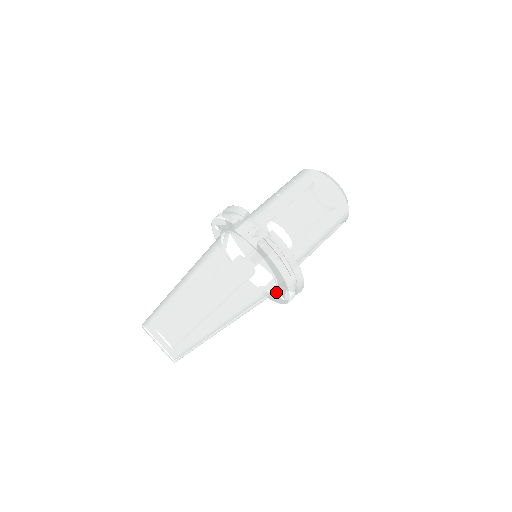
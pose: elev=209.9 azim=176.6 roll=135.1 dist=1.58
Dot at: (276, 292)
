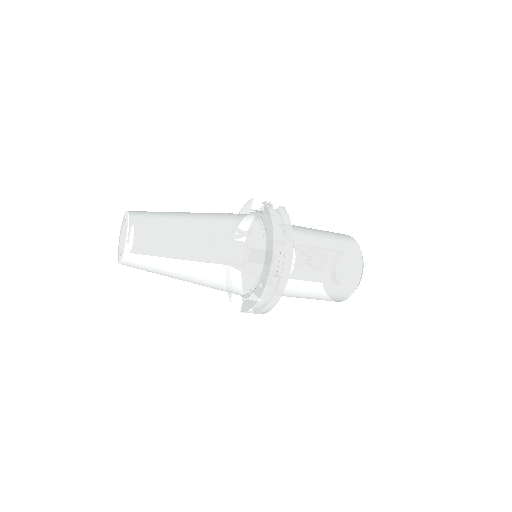
Dot at: (257, 283)
